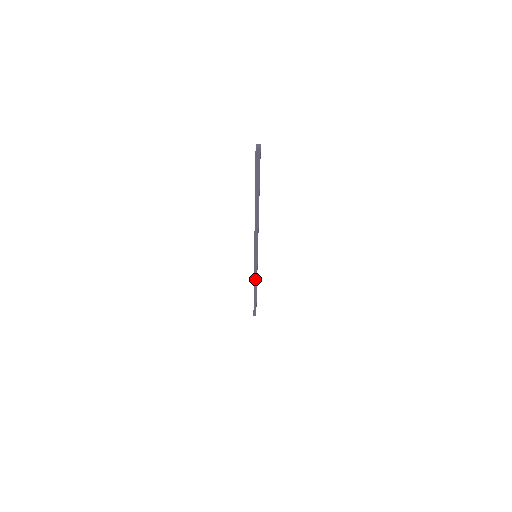
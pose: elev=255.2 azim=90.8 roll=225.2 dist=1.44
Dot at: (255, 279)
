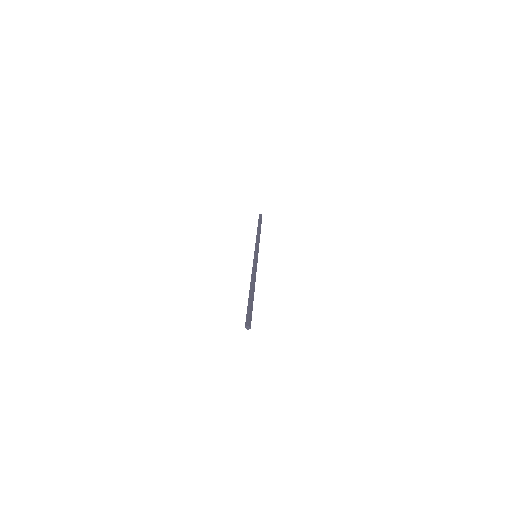
Dot at: occluded
